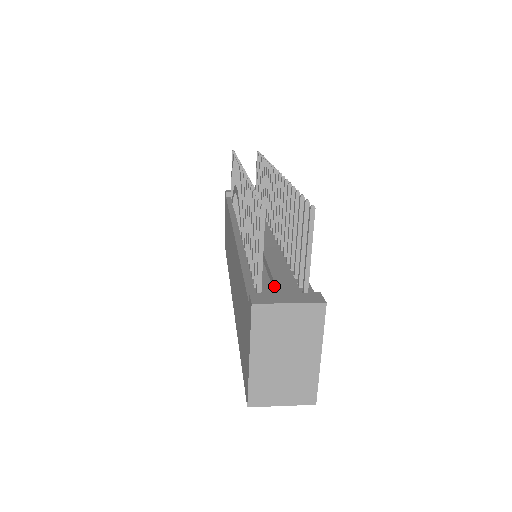
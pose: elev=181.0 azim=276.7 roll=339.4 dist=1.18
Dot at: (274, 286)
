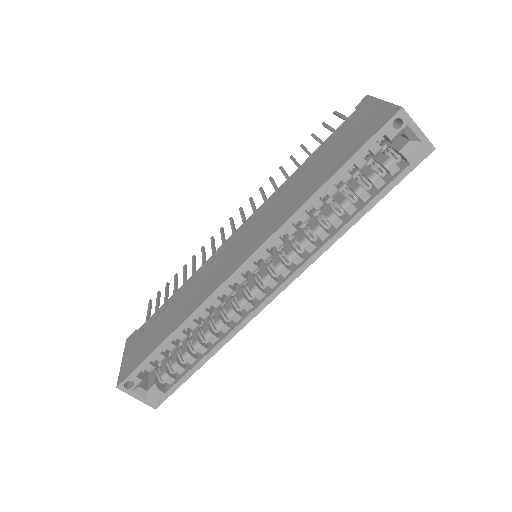
Dot at: occluded
